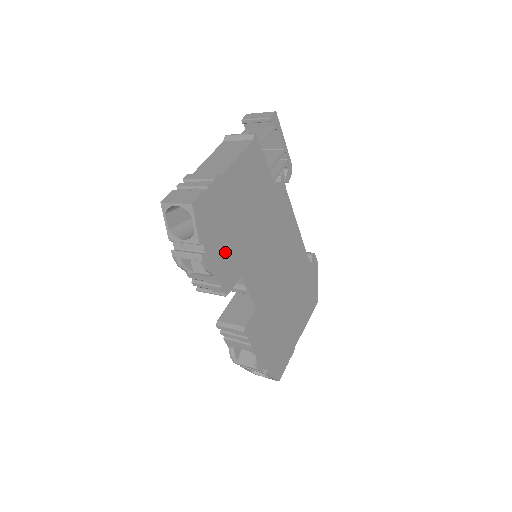
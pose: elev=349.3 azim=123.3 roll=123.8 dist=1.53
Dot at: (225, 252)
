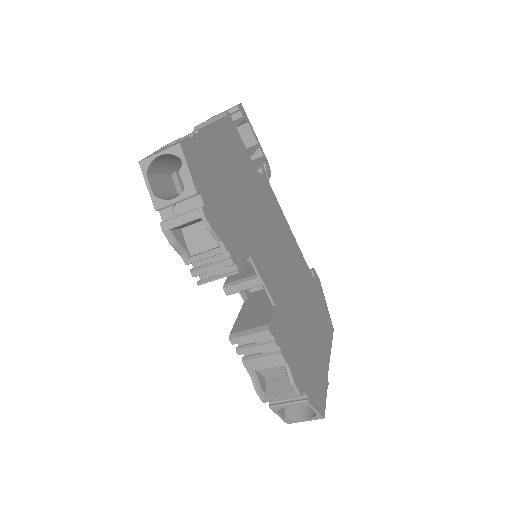
Dot at: (226, 218)
